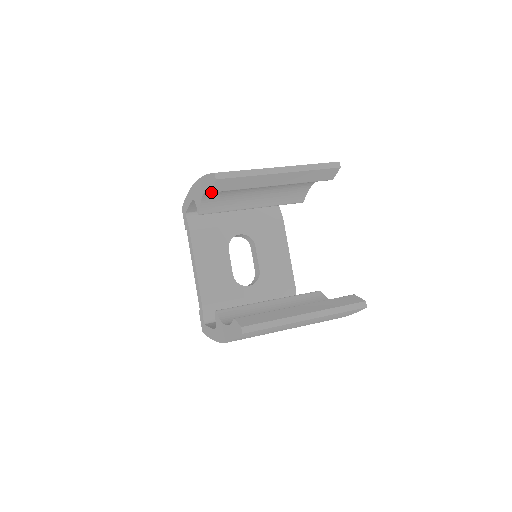
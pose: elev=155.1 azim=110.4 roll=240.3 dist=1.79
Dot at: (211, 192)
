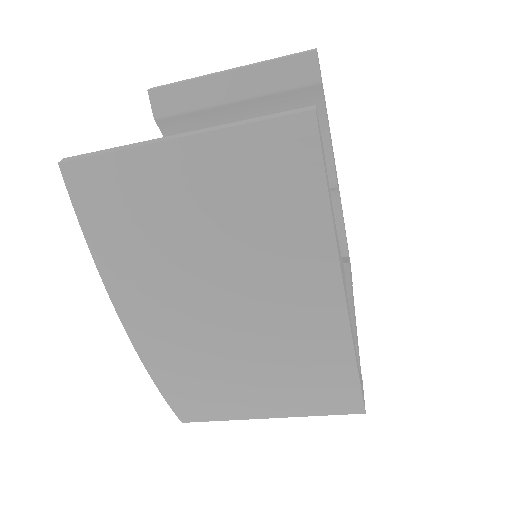
Dot at: occluded
